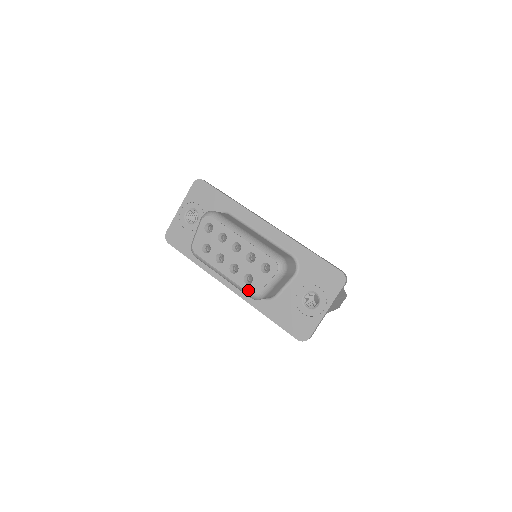
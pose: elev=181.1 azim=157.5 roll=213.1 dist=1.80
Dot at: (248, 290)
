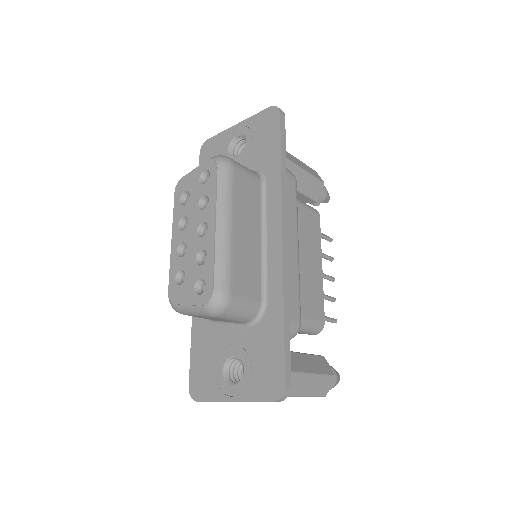
Dot at: (170, 288)
